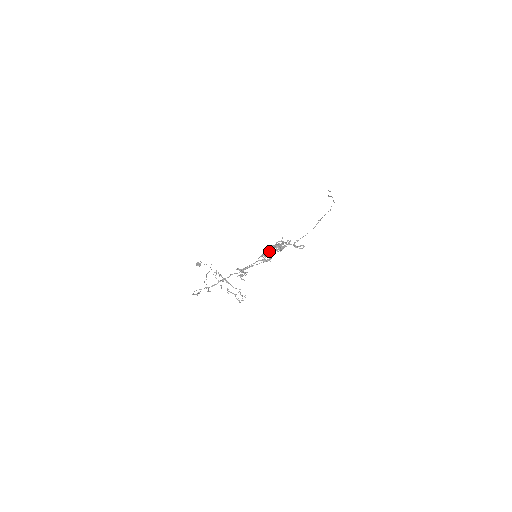
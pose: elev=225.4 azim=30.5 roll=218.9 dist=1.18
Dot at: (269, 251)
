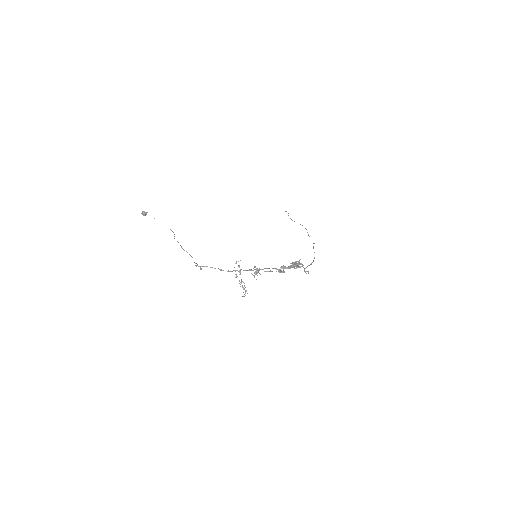
Dot at: (289, 266)
